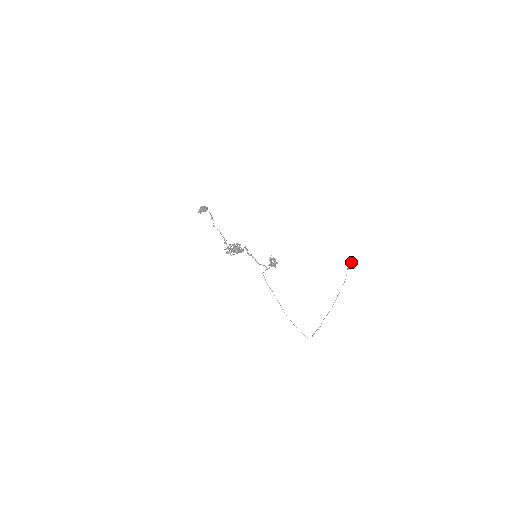
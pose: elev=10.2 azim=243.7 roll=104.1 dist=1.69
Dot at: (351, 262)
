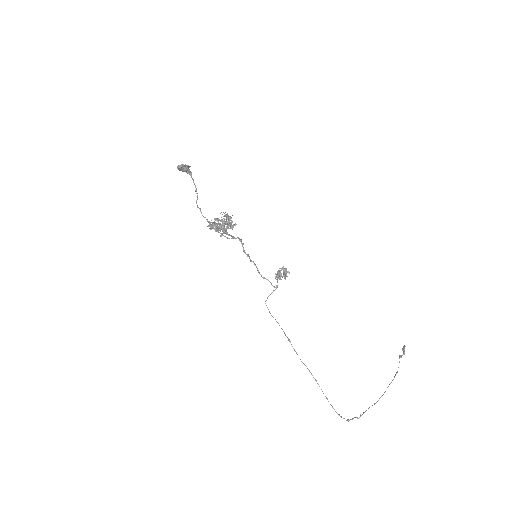
Dot at: (404, 345)
